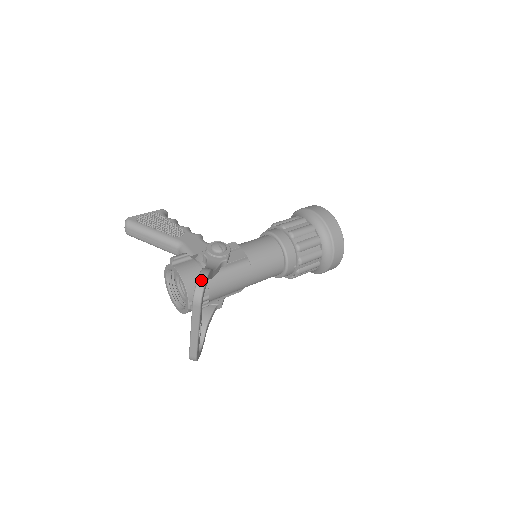
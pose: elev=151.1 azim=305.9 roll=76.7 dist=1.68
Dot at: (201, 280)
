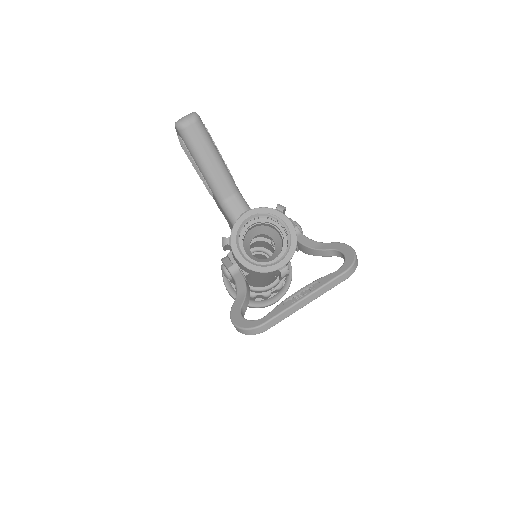
Dot at: occluded
